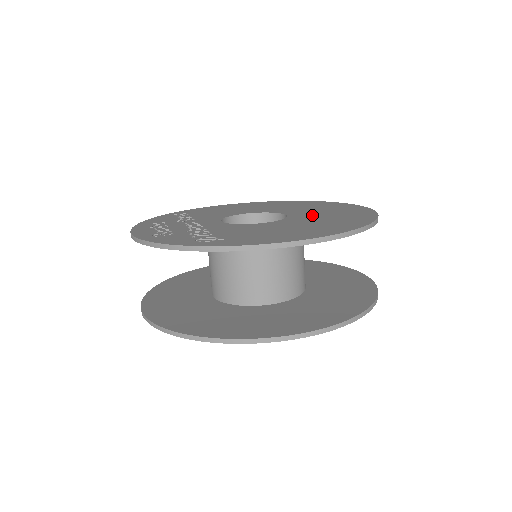
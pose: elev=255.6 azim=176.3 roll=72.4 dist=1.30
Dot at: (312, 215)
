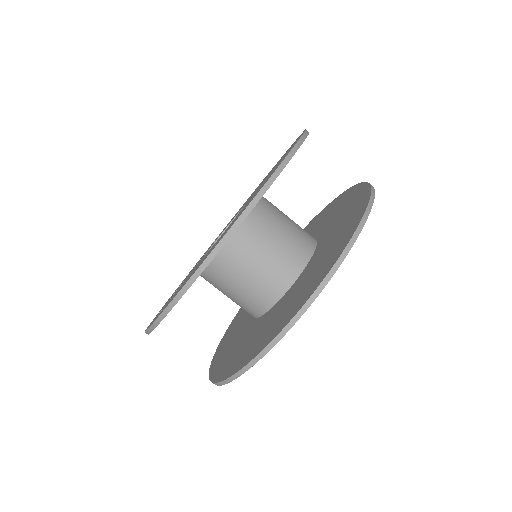
Dot at: occluded
